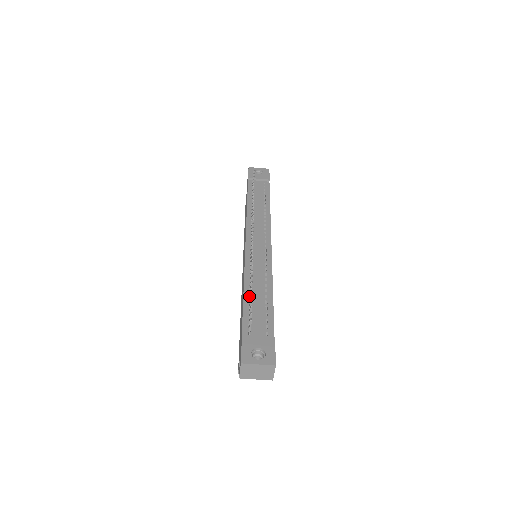
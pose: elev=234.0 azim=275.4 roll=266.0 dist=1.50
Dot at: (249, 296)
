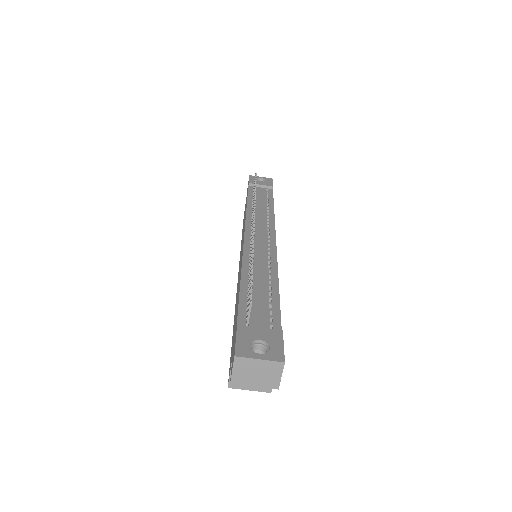
Dot at: (247, 286)
